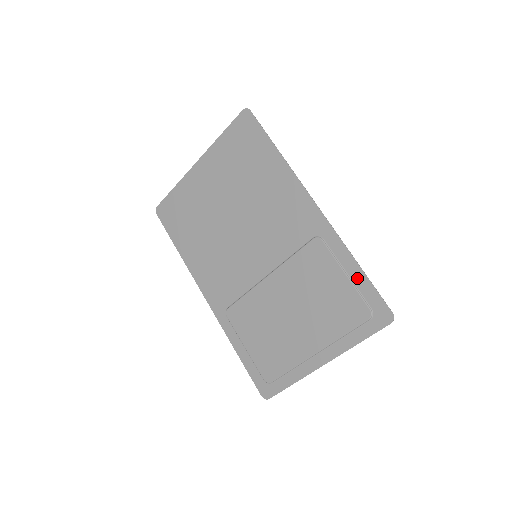
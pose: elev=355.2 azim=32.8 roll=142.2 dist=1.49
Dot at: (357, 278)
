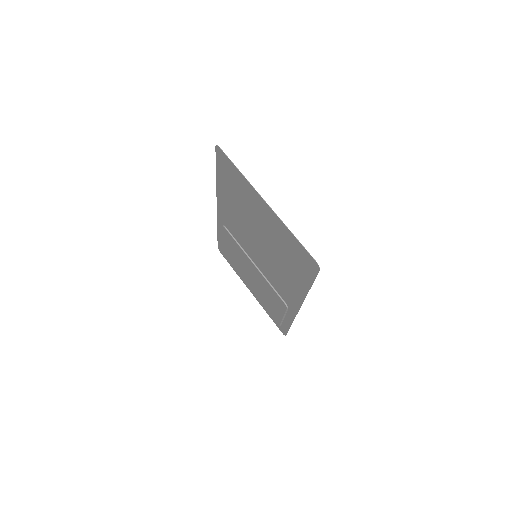
Dot at: (286, 323)
